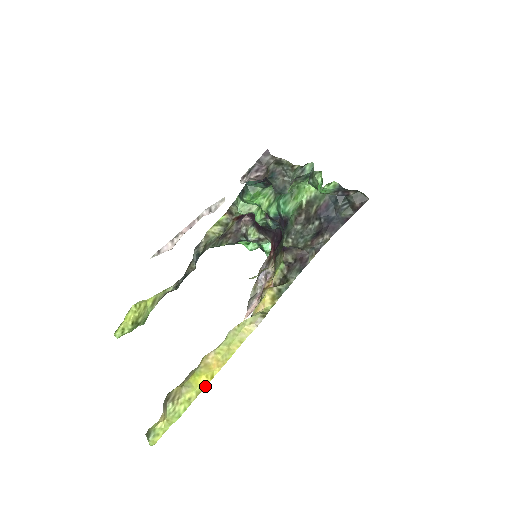
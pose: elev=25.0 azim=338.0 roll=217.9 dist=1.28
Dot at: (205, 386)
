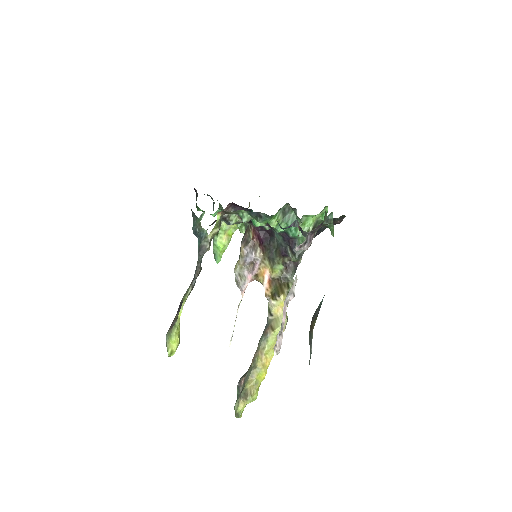
Dot at: occluded
